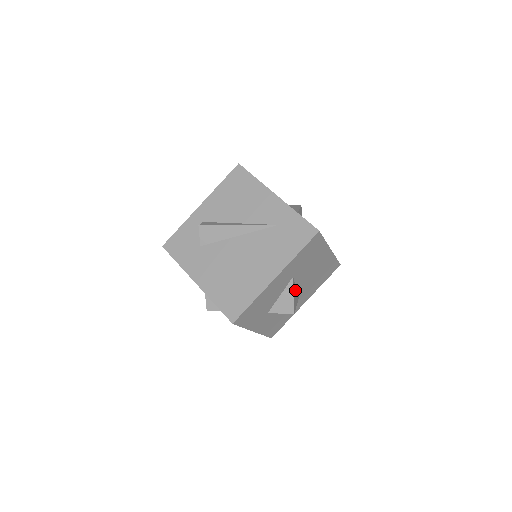
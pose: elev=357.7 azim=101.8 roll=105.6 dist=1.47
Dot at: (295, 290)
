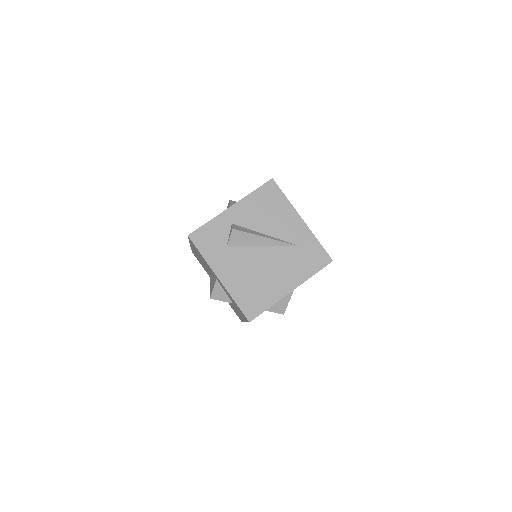
Dot at: occluded
